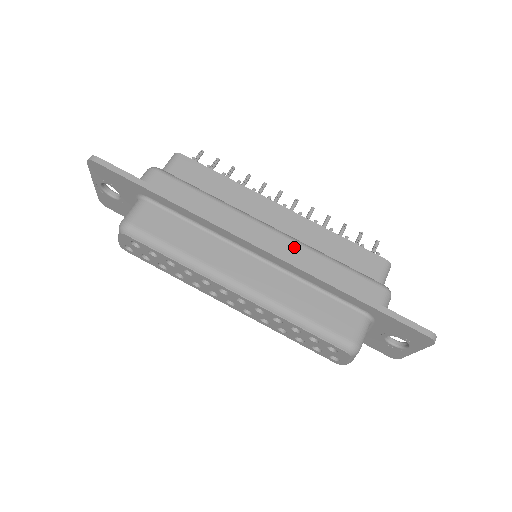
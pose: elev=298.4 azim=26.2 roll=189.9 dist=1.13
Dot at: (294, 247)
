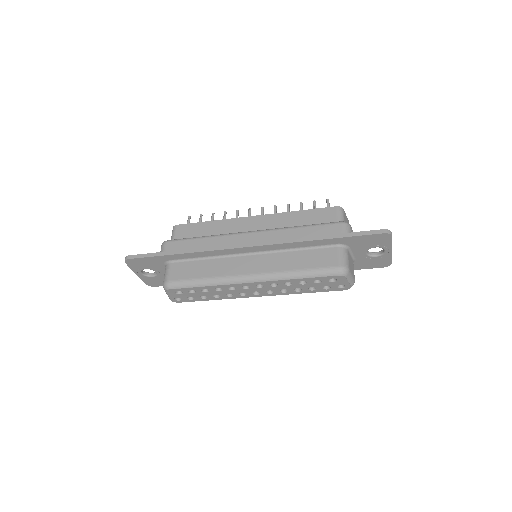
Dot at: (271, 234)
